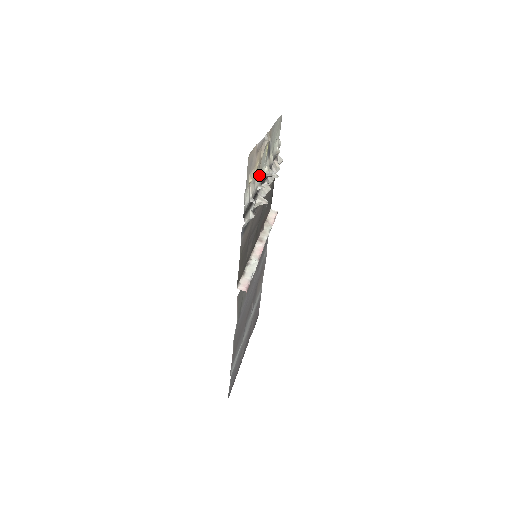
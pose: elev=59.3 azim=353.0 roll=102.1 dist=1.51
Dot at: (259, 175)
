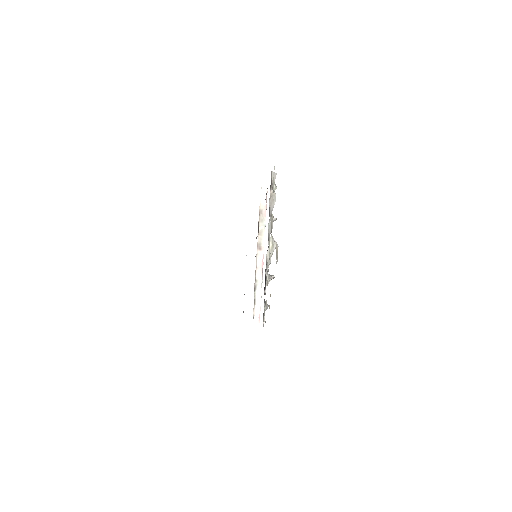
Dot at: occluded
